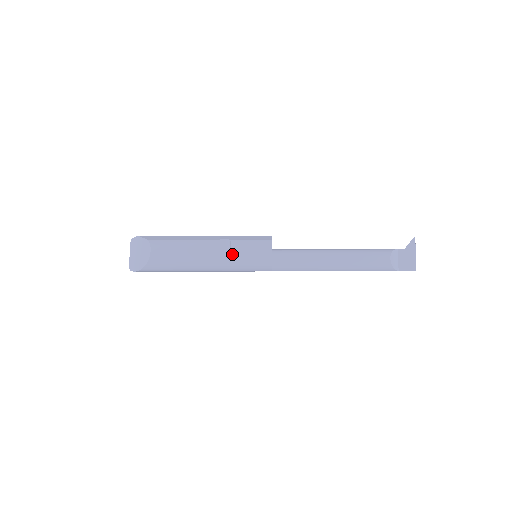
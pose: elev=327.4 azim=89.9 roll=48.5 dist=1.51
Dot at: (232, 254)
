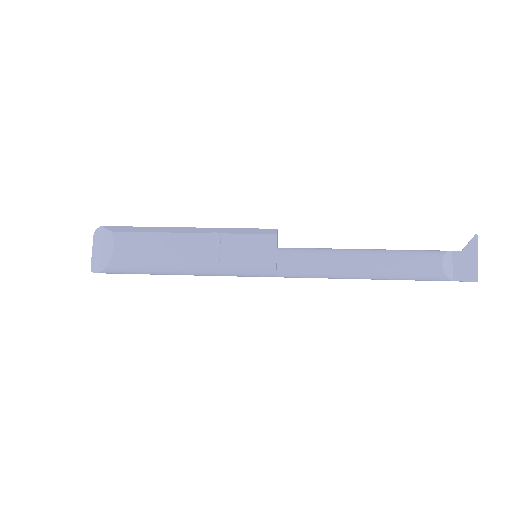
Dot at: (222, 253)
